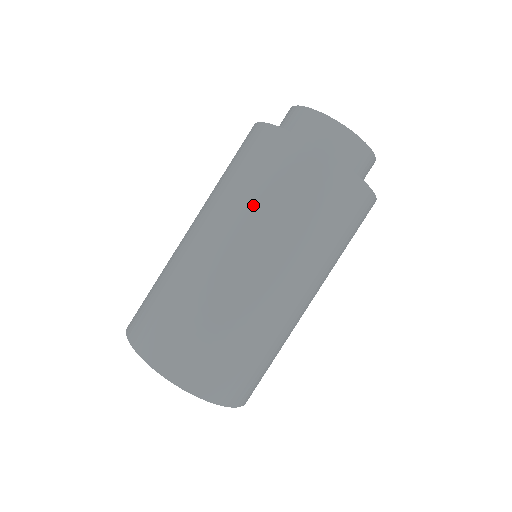
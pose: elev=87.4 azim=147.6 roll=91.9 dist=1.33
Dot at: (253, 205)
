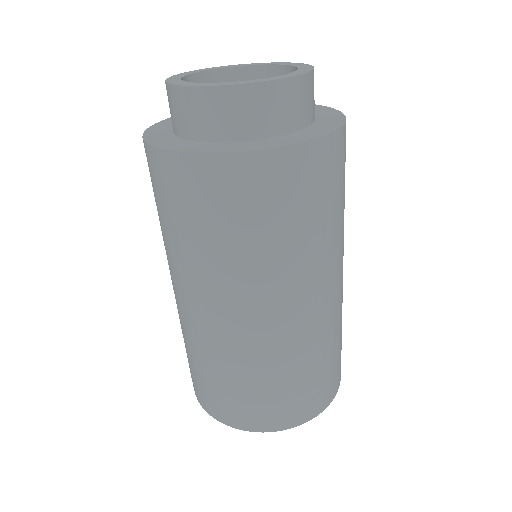
Dot at: (268, 257)
